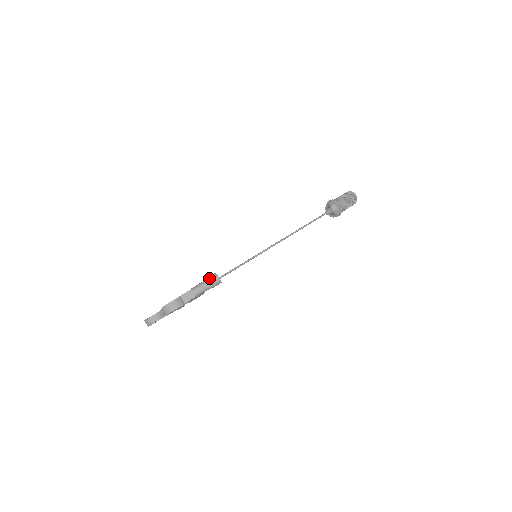
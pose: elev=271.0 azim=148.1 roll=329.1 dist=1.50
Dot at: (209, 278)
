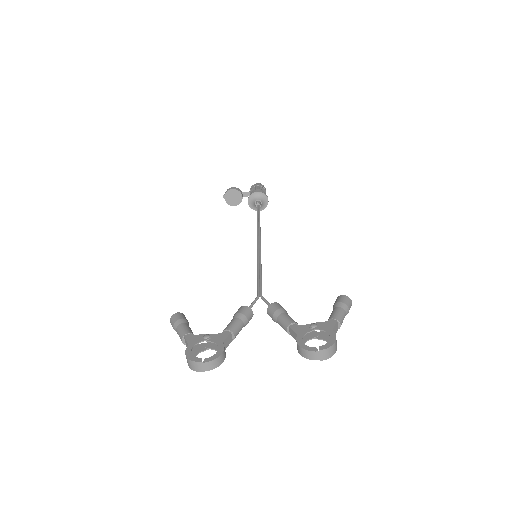
Dot at: (348, 304)
